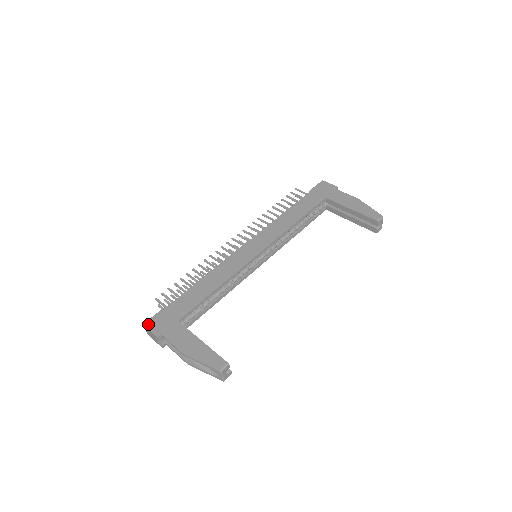
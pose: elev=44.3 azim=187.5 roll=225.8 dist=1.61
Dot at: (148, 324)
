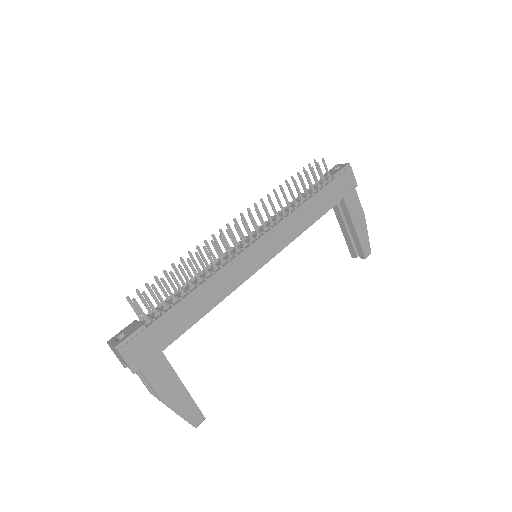
Dot at: (124, 350)
